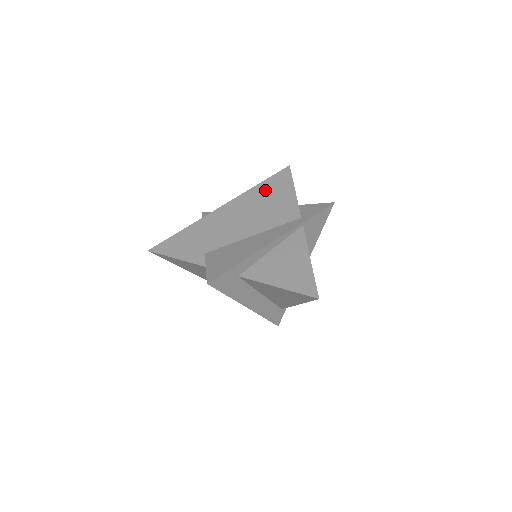
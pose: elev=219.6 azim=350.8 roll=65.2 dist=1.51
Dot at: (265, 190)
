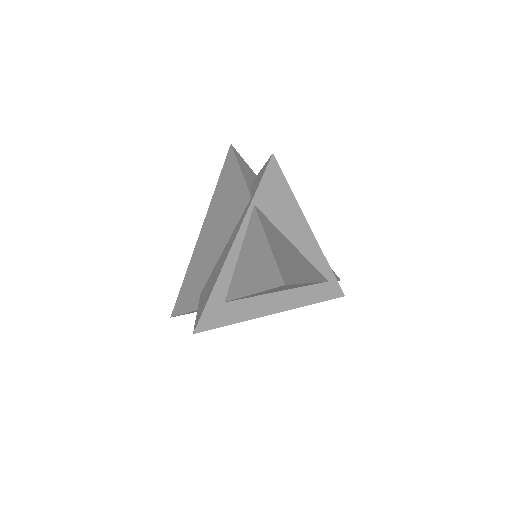
Dot at: (221, 189)
